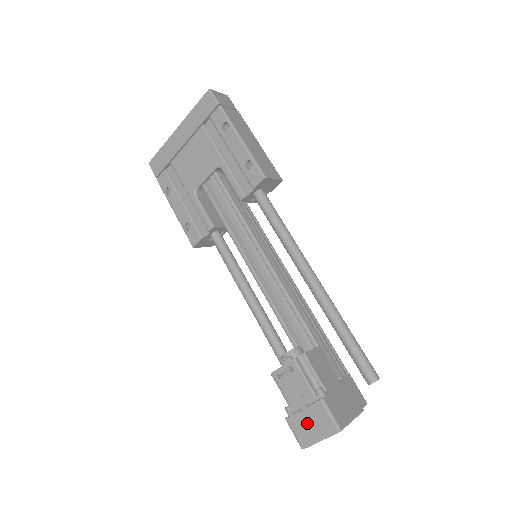
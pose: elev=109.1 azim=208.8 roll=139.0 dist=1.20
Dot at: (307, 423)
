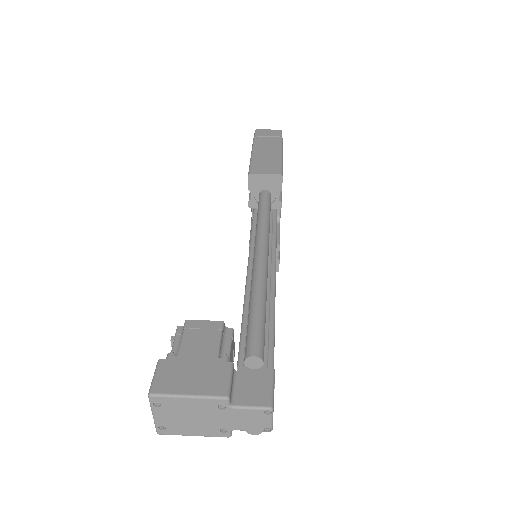
Dot at: occluded
